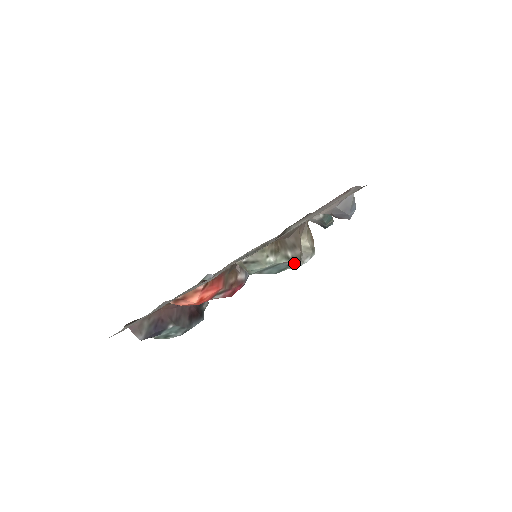
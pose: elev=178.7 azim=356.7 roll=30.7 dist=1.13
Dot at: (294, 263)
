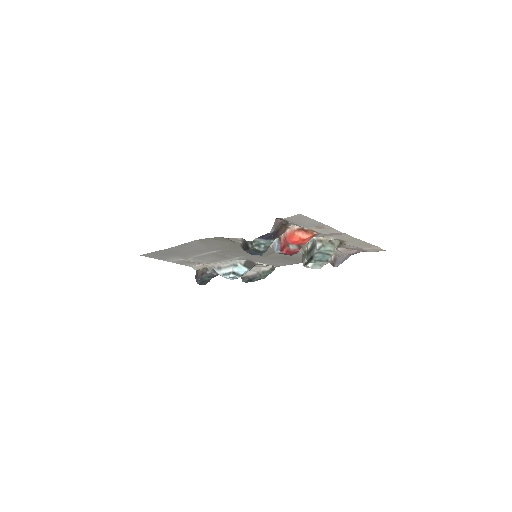
Dot at: (329, 261)
